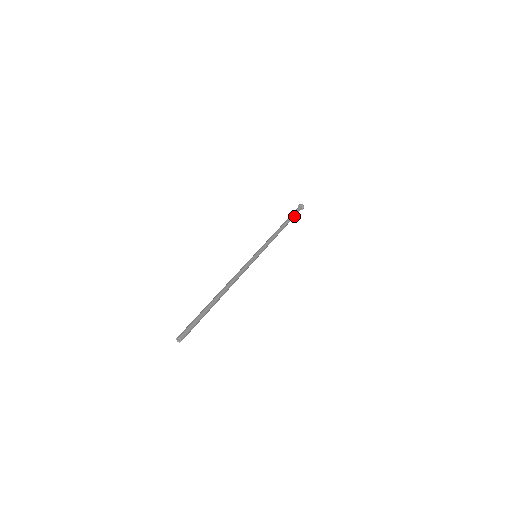
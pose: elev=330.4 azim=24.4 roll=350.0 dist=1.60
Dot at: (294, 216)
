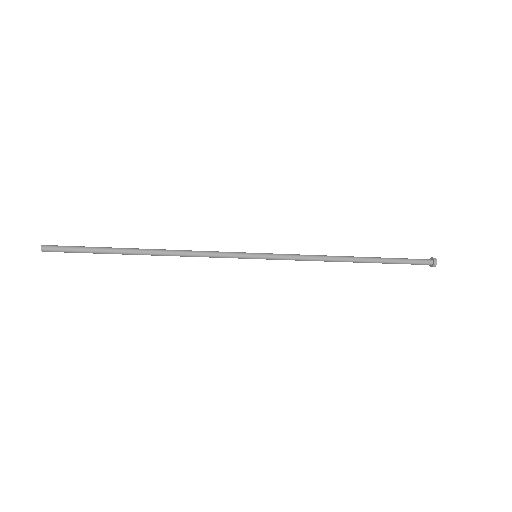
Dot at: (397, 262)
